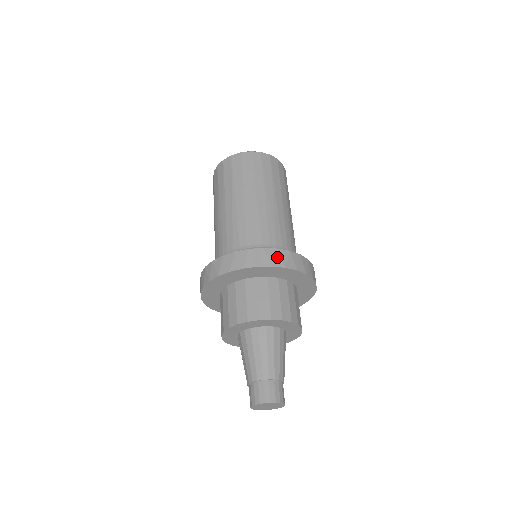
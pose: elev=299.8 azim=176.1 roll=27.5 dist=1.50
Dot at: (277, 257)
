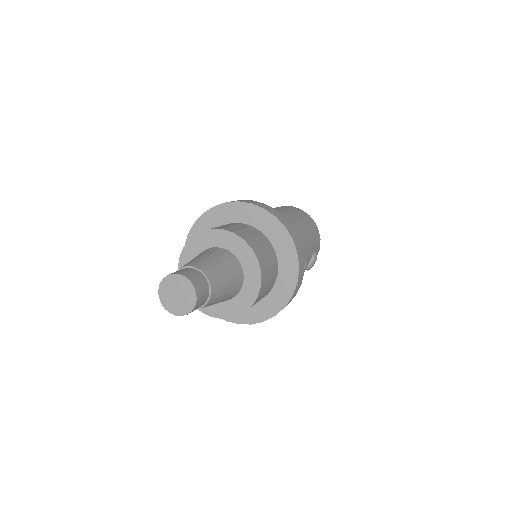
Dot at: occluded
